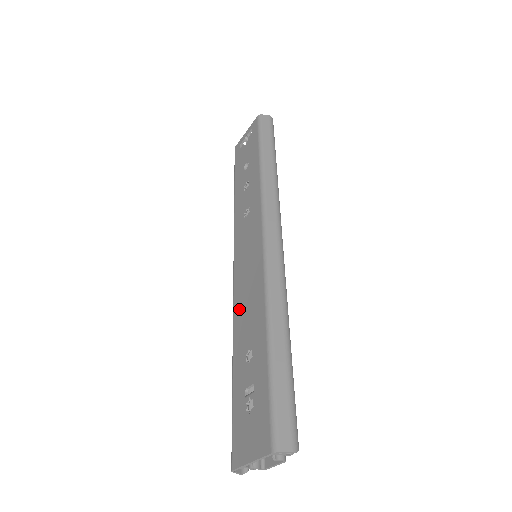
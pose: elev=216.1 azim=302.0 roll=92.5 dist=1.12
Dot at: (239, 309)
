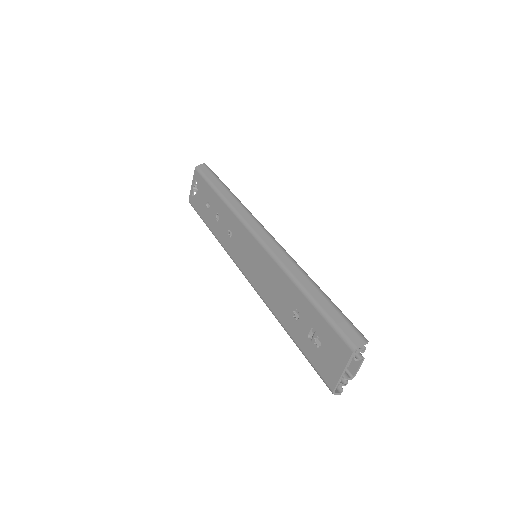
Dot at: (268, 295)
